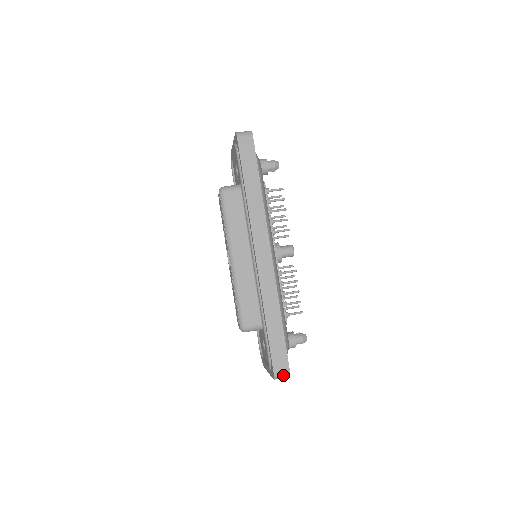
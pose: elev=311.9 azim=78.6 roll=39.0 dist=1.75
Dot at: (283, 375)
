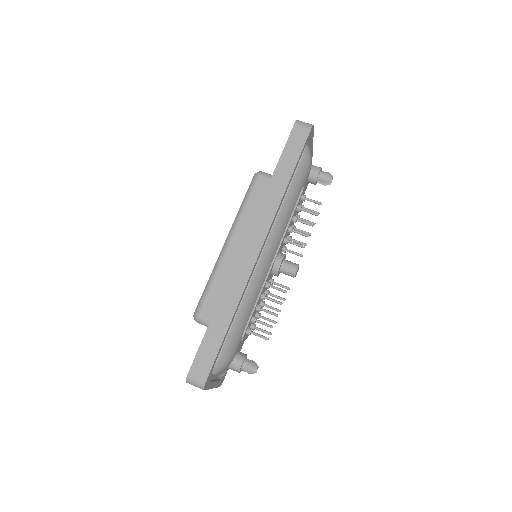
Dot at: (197, 382)
